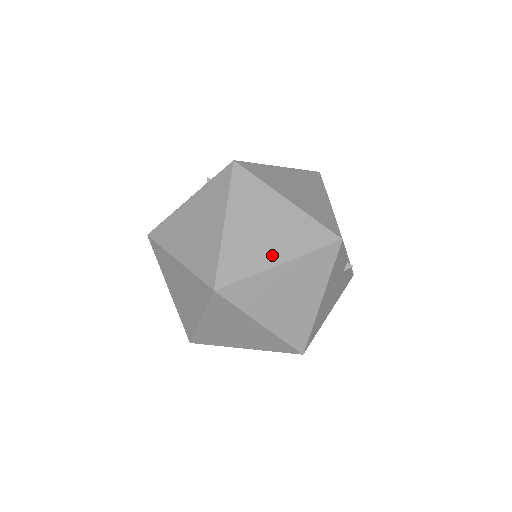
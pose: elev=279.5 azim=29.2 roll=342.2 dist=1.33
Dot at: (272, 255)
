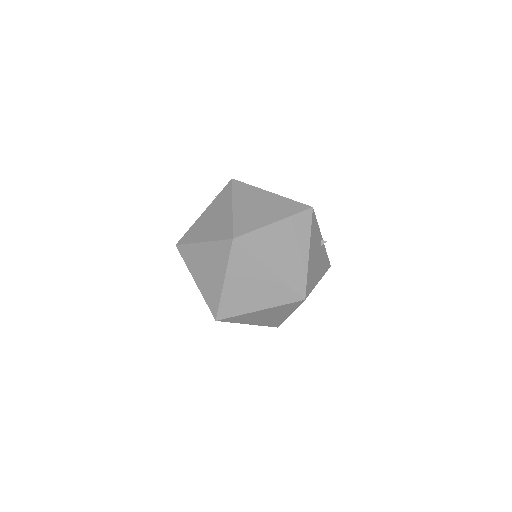
Dot at: (268, 218)
